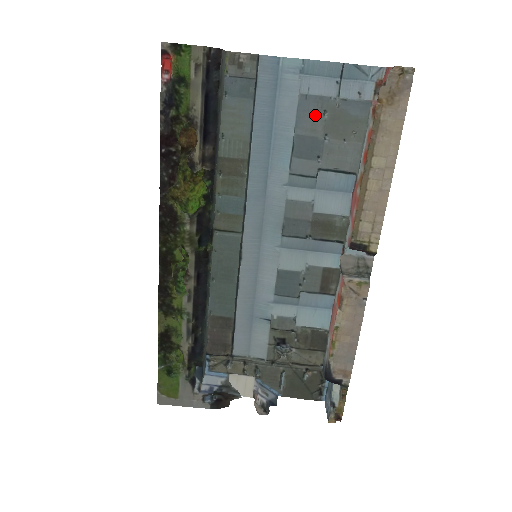
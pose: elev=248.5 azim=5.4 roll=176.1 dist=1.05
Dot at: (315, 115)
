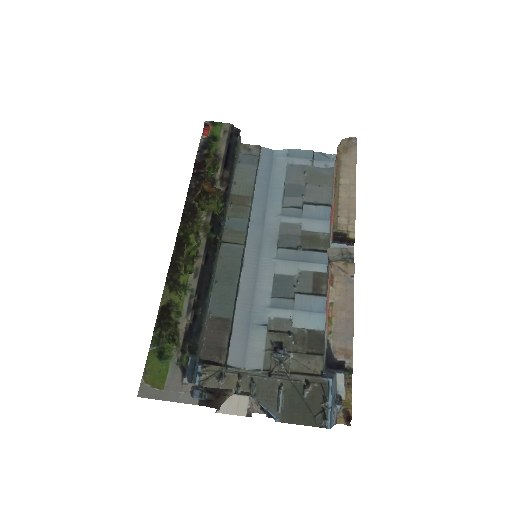
Dot at: (298, 173)
